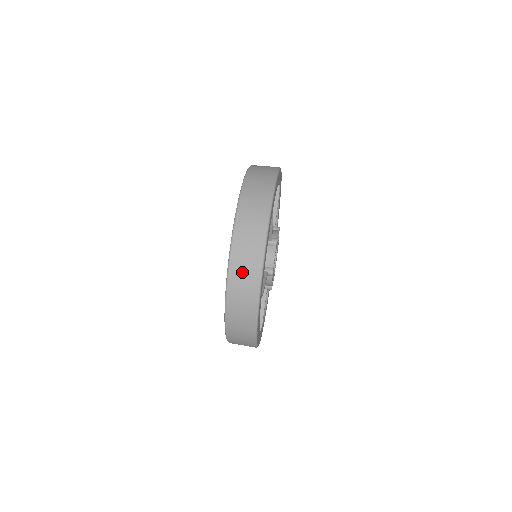
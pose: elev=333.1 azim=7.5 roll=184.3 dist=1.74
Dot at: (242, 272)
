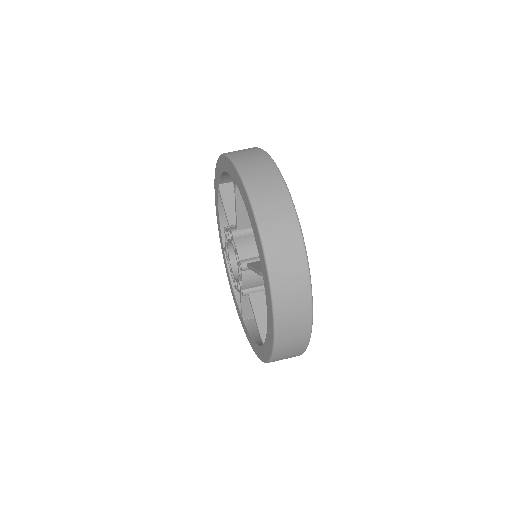
Dot at: (278, 233)
